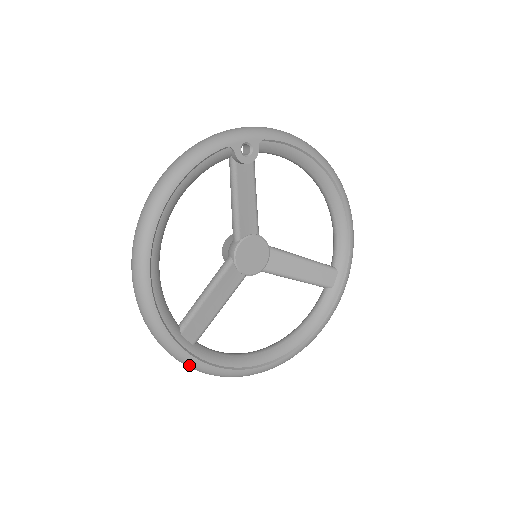
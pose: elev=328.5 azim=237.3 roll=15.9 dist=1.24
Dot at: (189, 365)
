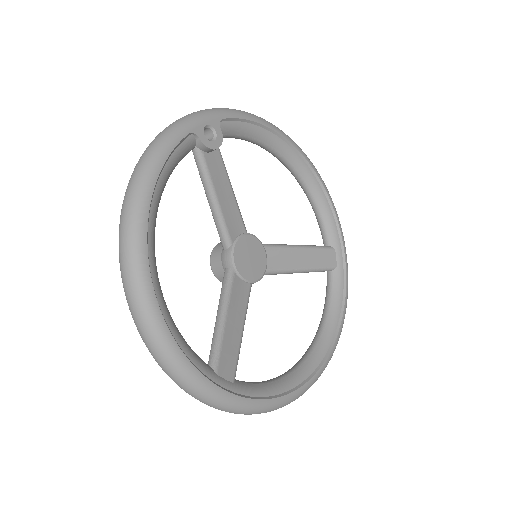
Dot at: (238, 410)
